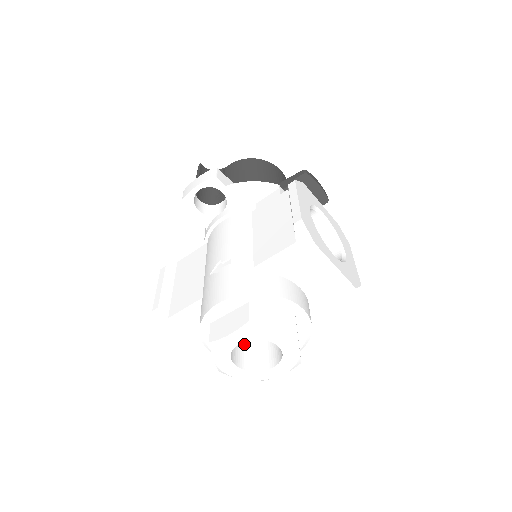
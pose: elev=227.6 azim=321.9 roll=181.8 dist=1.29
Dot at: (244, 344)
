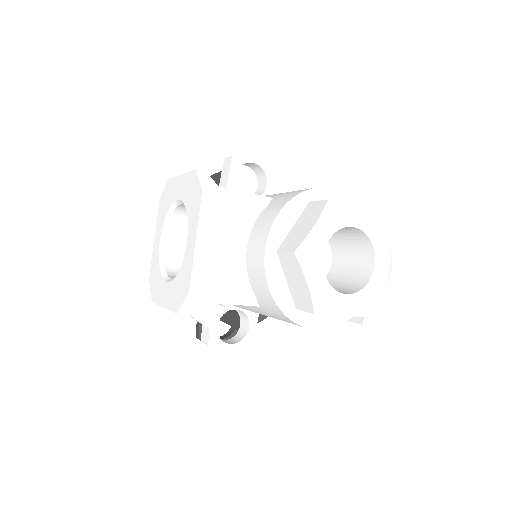
Dot at: occluded
